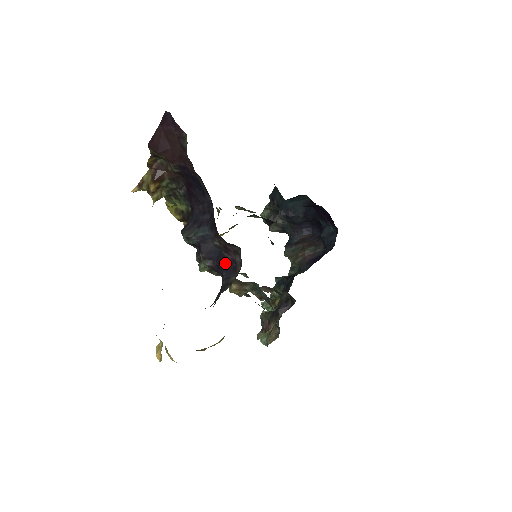
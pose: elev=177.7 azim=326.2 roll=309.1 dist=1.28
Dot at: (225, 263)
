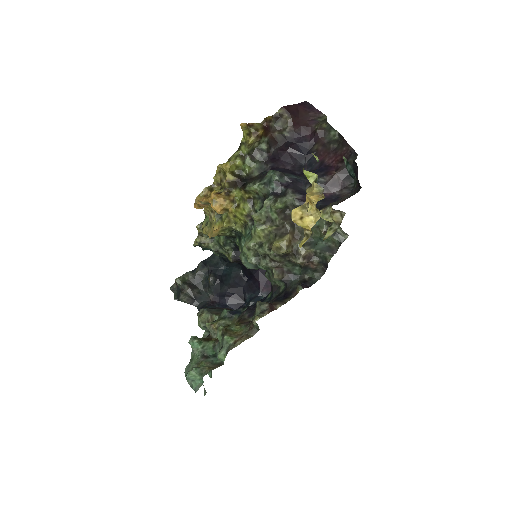
Dot at: occluded
